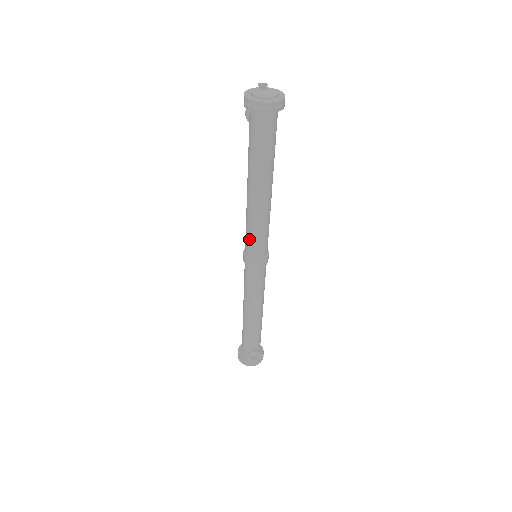
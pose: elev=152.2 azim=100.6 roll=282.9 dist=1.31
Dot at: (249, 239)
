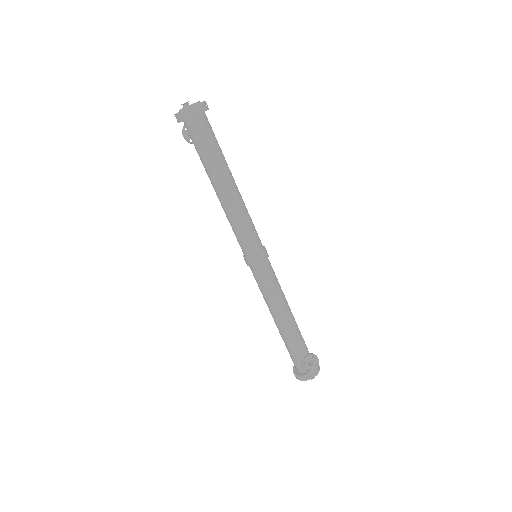
Dot at: (241, 238)
